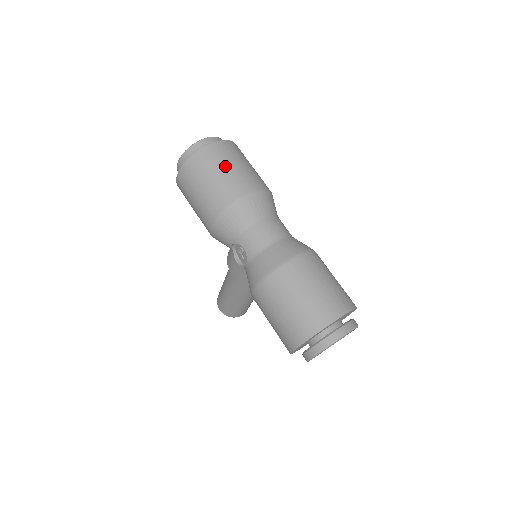
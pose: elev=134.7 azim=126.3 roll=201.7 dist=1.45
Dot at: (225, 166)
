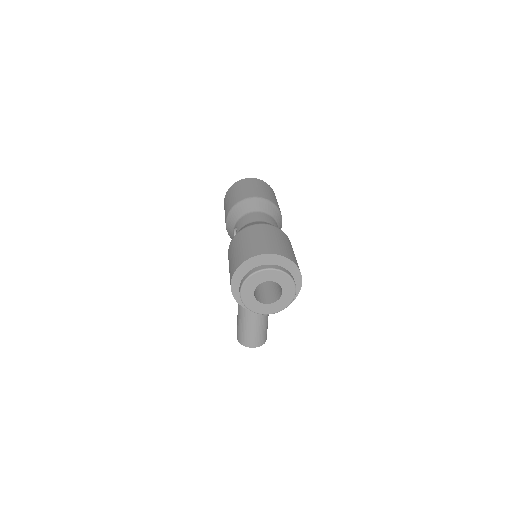
Dot at: (250, 186)
